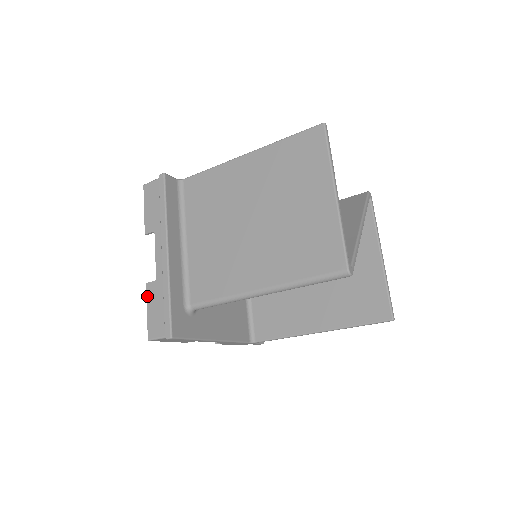
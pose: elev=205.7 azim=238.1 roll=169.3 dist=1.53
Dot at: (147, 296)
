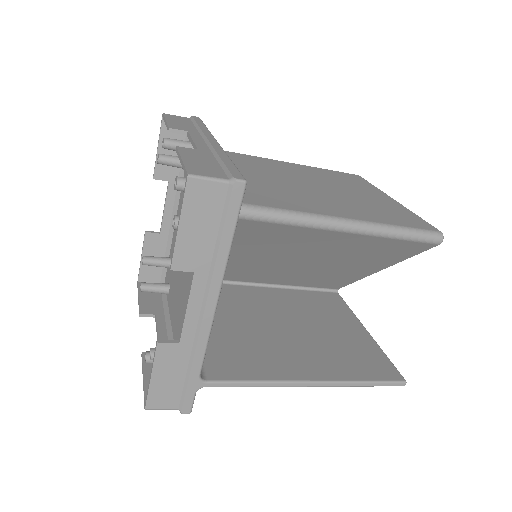
Dot at: (180, 151)
